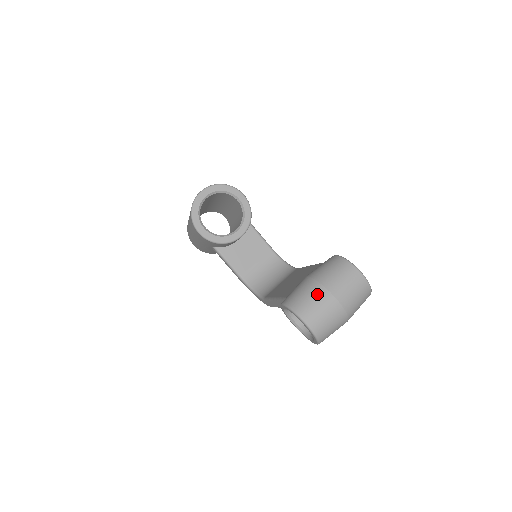
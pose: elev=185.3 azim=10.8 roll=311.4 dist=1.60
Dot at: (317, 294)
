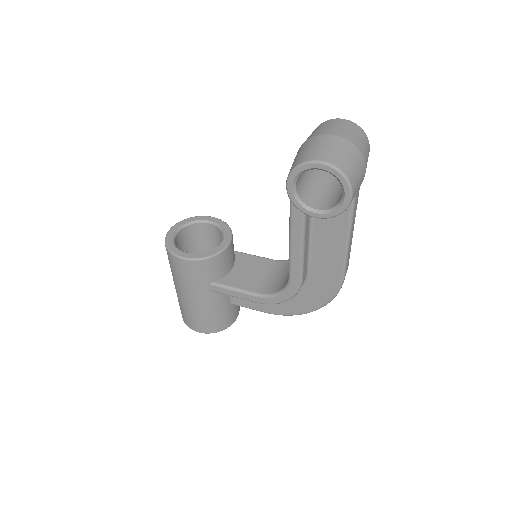
Dot at: (310, 143)
